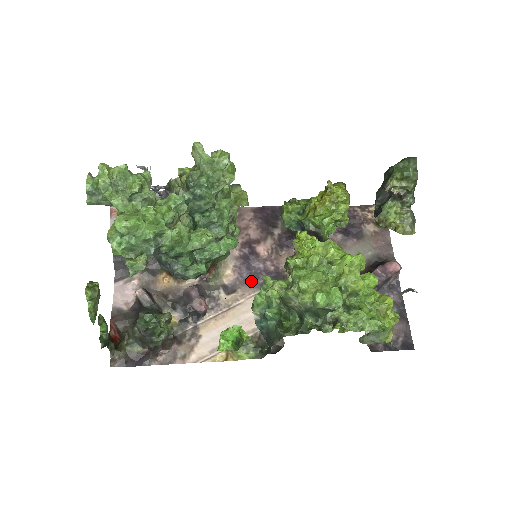
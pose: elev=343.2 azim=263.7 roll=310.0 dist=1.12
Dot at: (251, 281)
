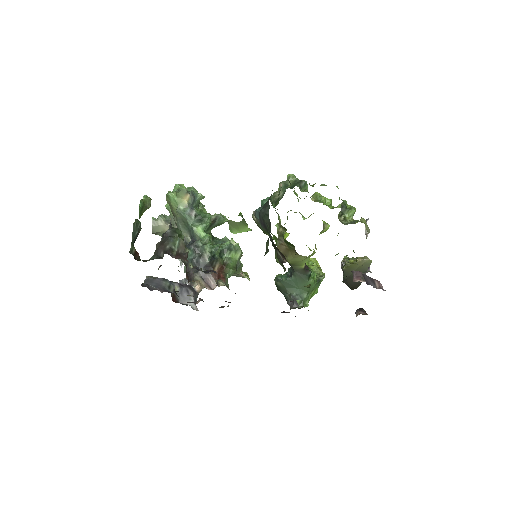
Dot at: occluded
